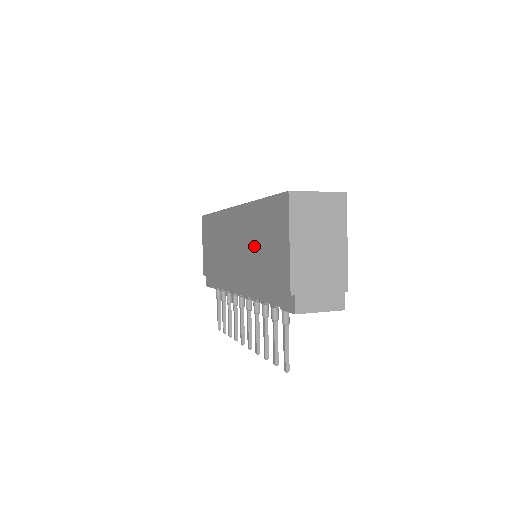
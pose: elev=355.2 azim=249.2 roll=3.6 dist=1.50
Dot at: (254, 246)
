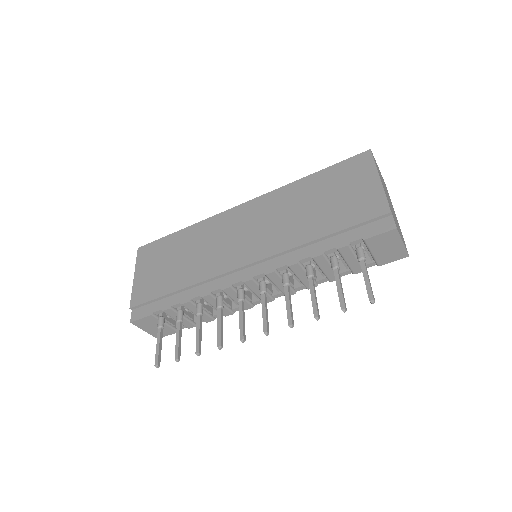
Dot at: (300, 211)
